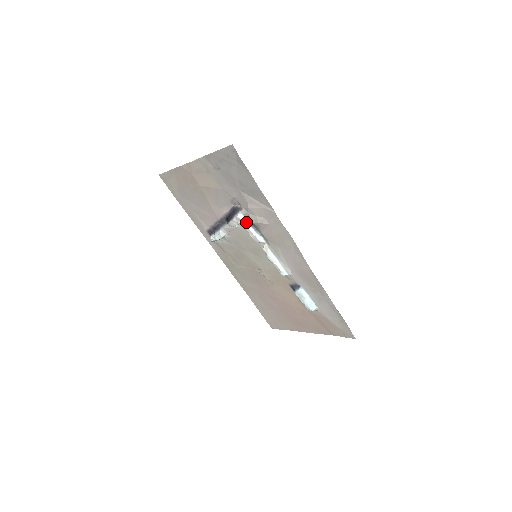
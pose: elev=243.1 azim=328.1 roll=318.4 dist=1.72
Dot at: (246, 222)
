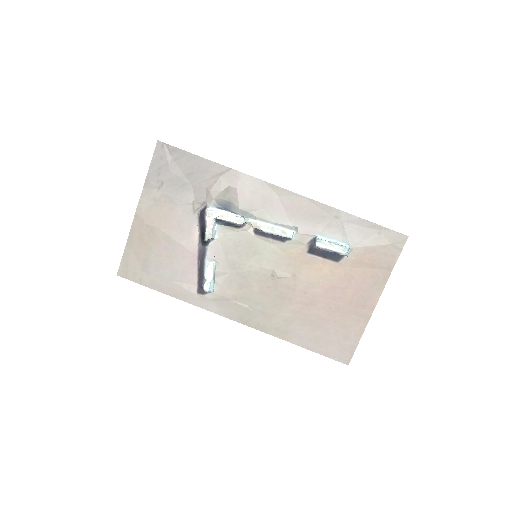
Dot at: (218, 210)
